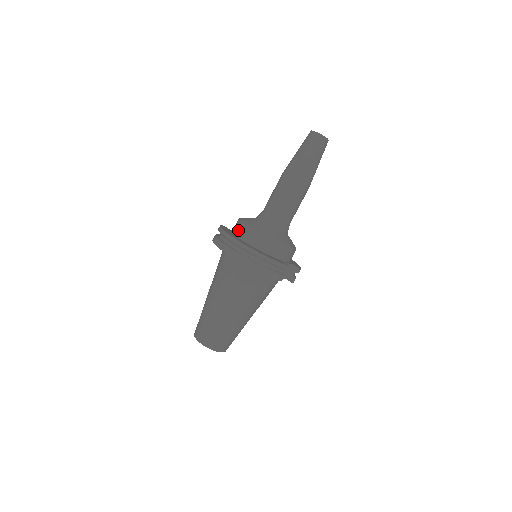
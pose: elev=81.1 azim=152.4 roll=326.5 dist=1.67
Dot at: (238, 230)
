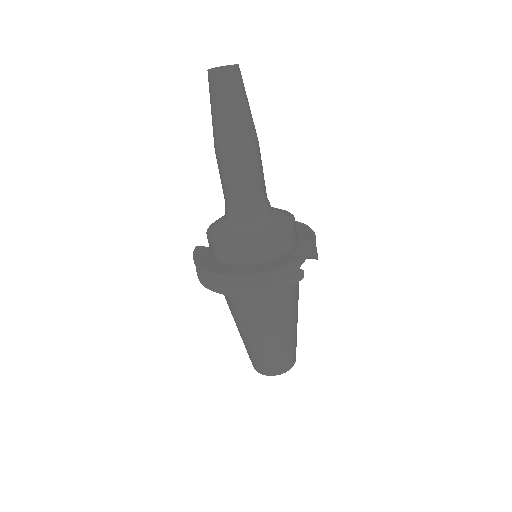
Dot at: (215, 253)
